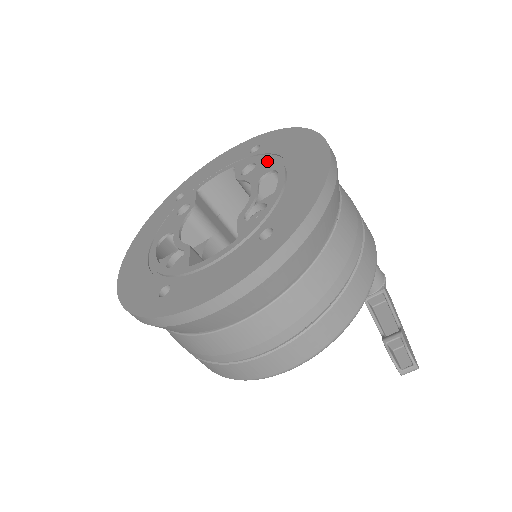
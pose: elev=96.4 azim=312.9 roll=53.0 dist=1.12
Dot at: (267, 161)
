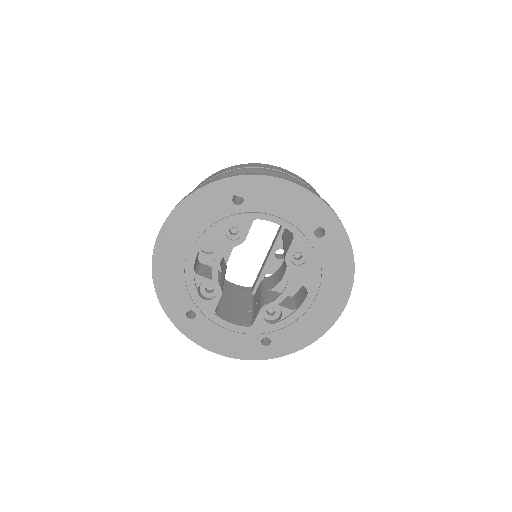
Dot at: (312, 272)
